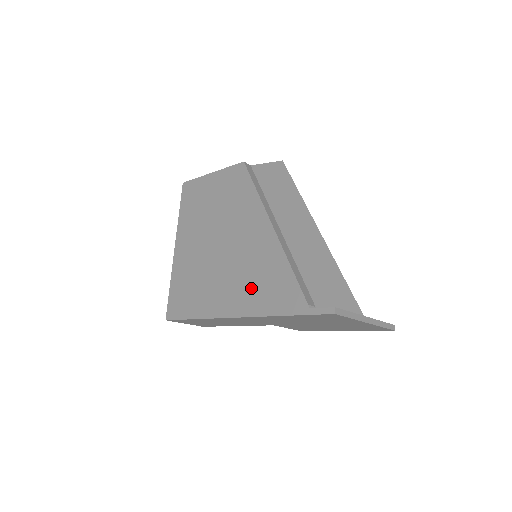
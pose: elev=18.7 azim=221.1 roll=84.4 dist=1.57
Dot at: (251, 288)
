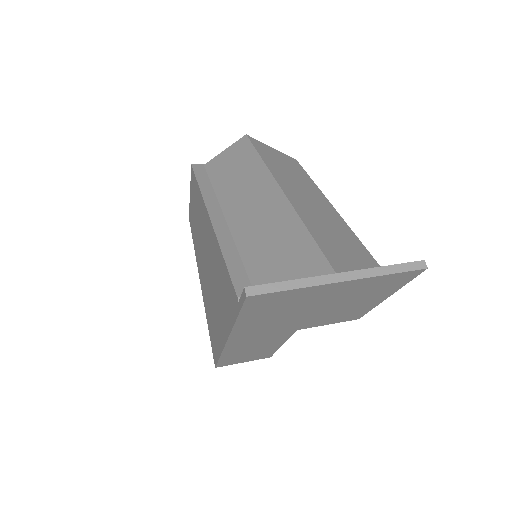
Dot at: (221, 301)
